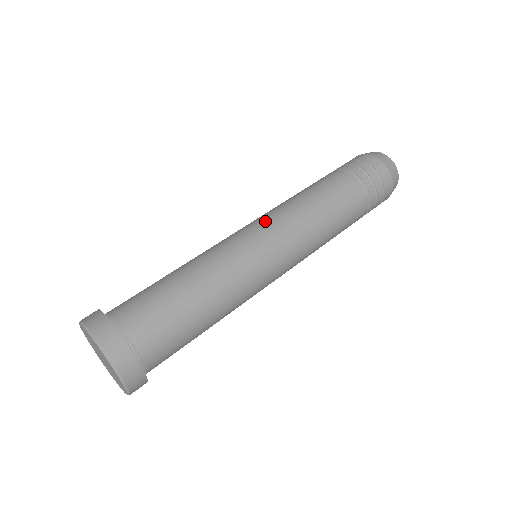
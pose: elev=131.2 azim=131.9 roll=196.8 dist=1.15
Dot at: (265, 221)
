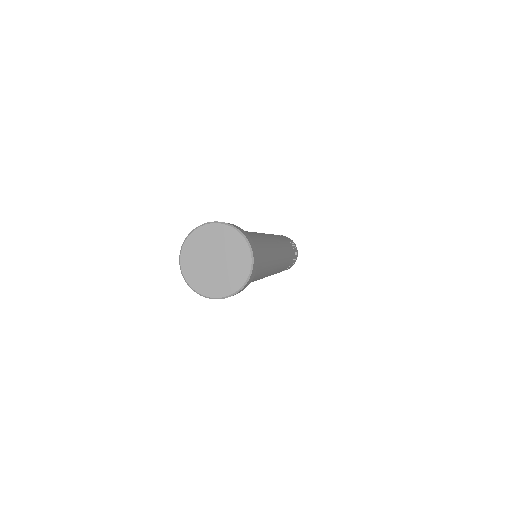
Dot at: occluded
